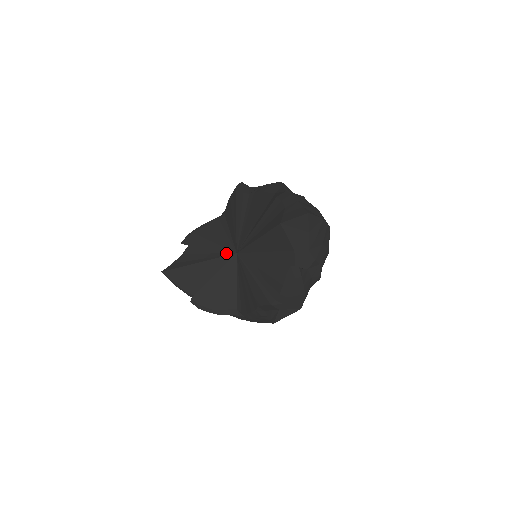
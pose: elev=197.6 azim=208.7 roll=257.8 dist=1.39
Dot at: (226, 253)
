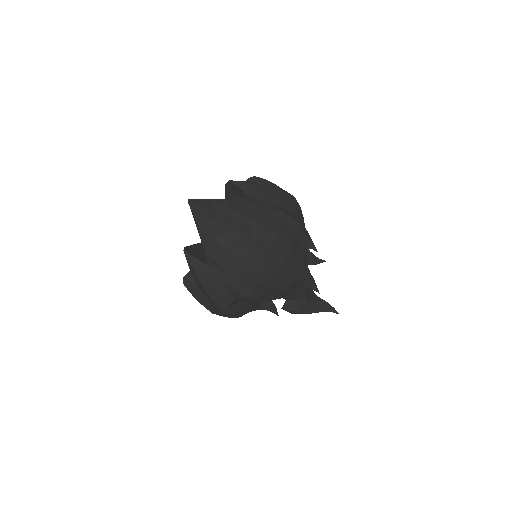
Dot at: occluded
